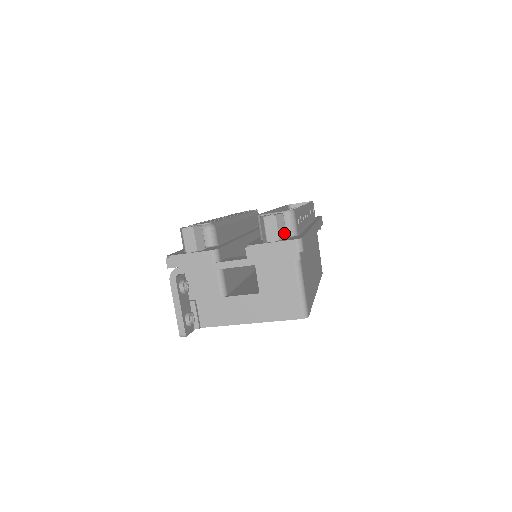
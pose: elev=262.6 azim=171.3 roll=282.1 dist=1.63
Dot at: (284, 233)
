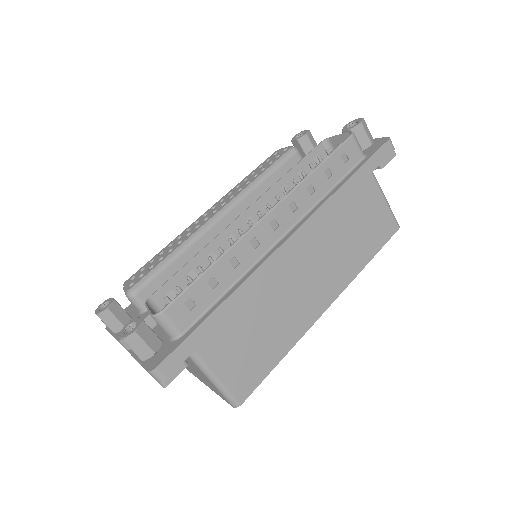
Dot at: (148, 351)
